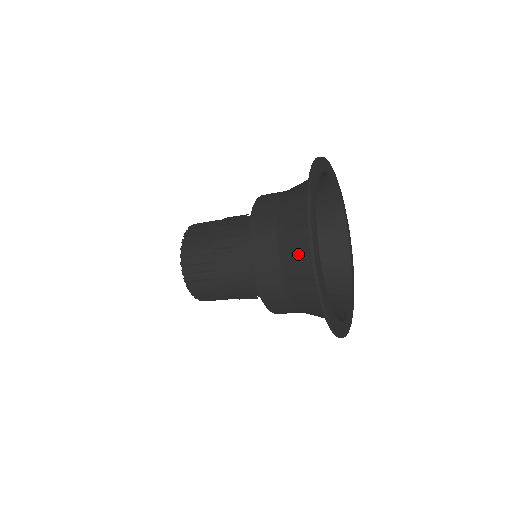
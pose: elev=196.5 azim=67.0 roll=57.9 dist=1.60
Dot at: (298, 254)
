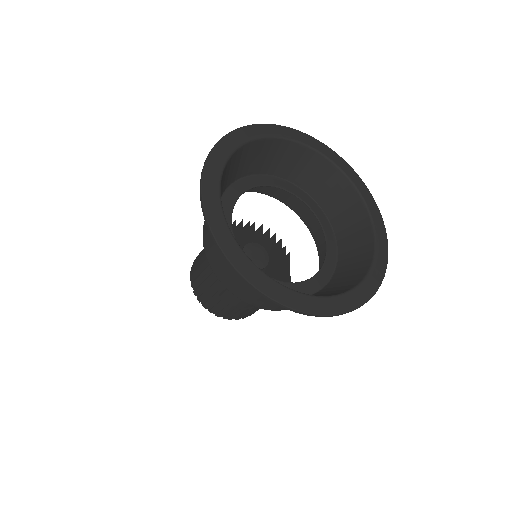
Dot at: (235, 165)
